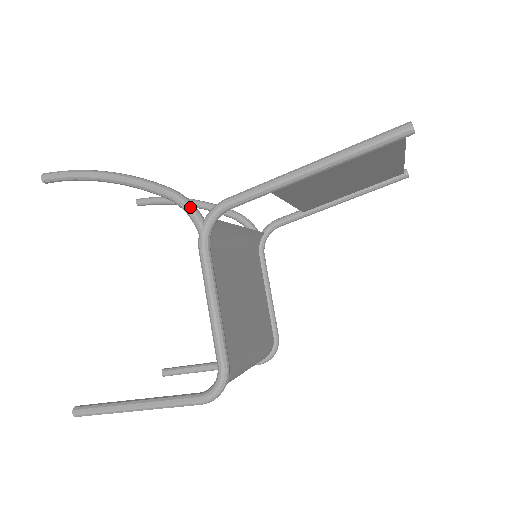
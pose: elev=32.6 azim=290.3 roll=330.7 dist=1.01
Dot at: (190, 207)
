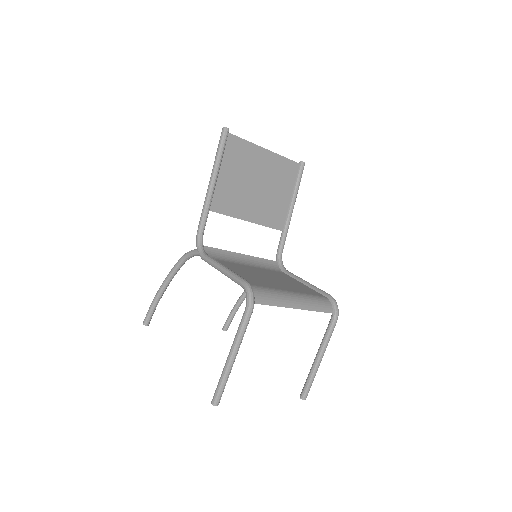
Dot at: (189, 252)
